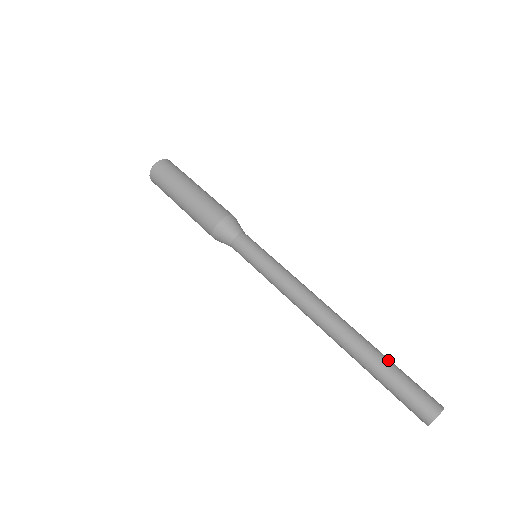
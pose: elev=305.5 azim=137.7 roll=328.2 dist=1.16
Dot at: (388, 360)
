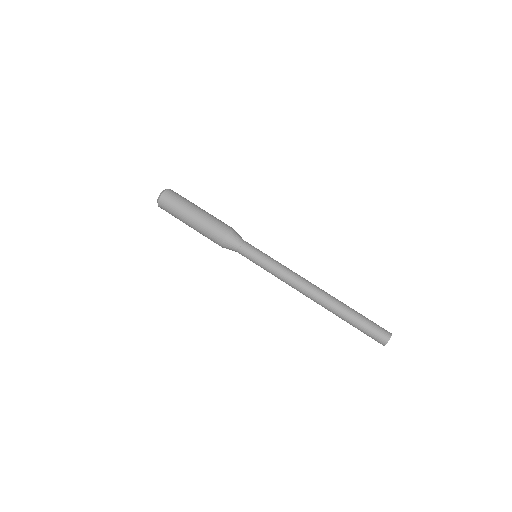
Dot at: (356, 312)
